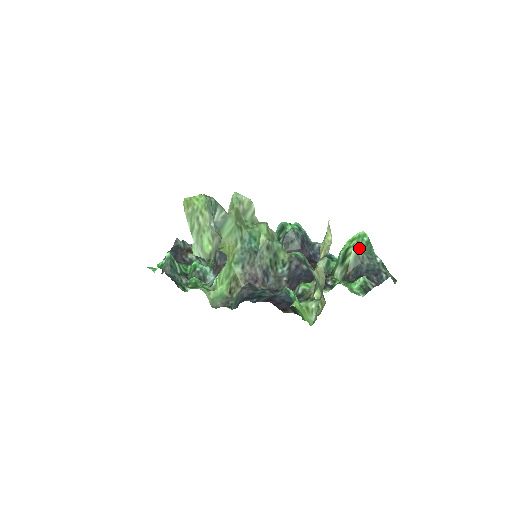
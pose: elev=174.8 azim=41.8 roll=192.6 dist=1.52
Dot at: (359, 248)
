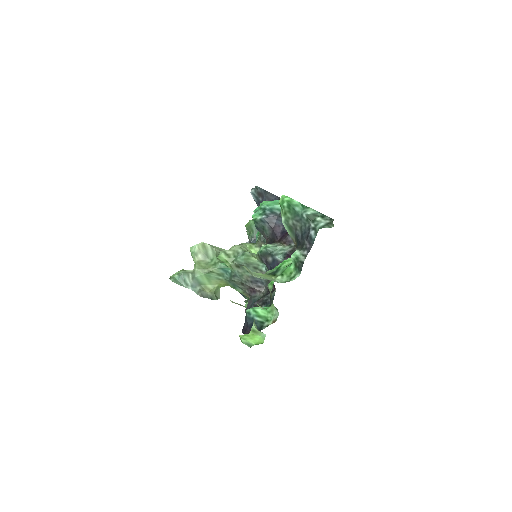
Dot at: (286, 218)
